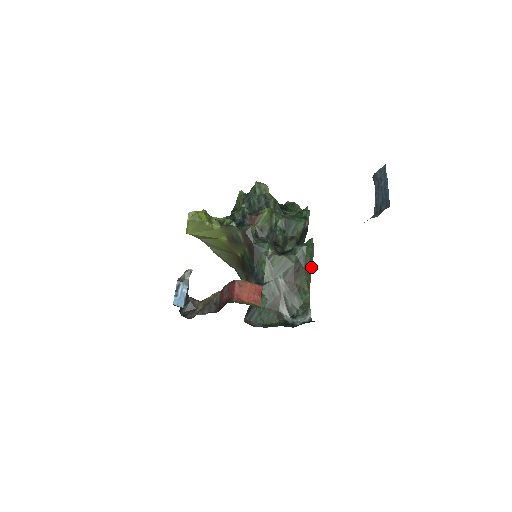
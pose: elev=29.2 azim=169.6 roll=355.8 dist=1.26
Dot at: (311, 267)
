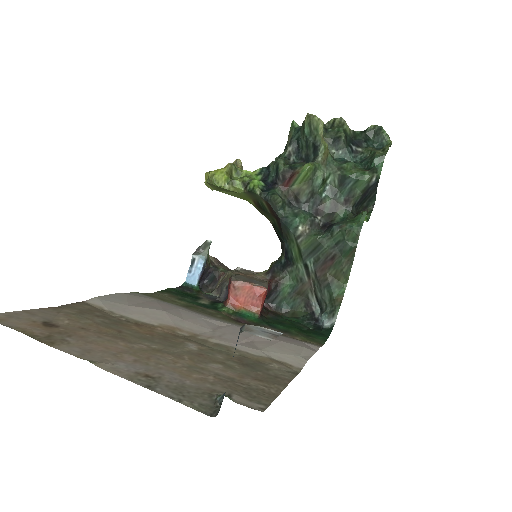
Dot at: (353, 255)
